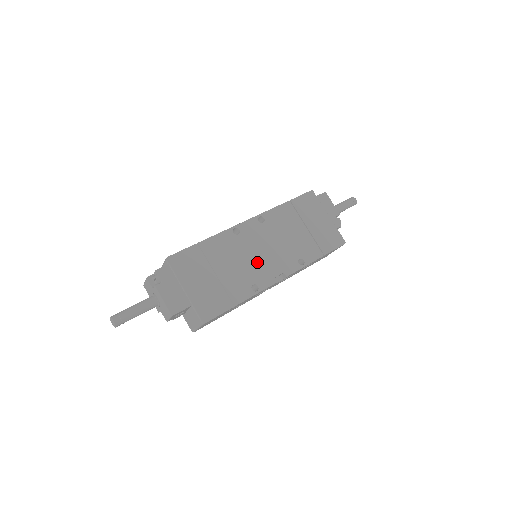
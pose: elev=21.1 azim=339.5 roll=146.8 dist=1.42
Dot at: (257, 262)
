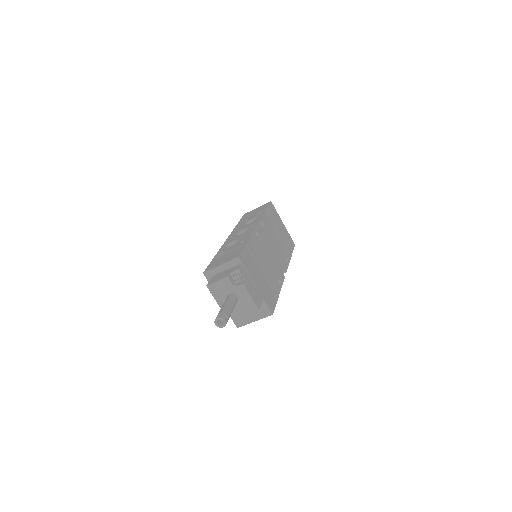
Dot at: (273, 260)
